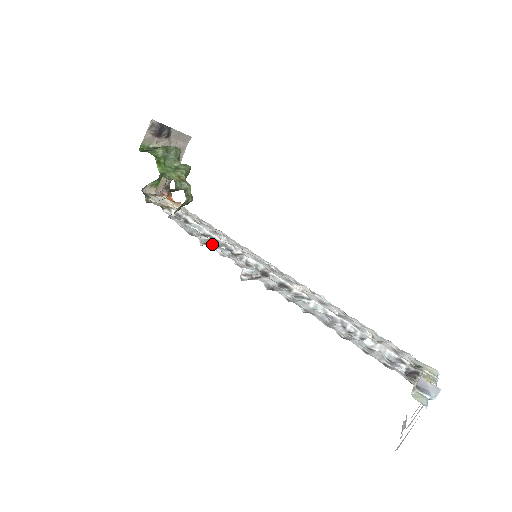
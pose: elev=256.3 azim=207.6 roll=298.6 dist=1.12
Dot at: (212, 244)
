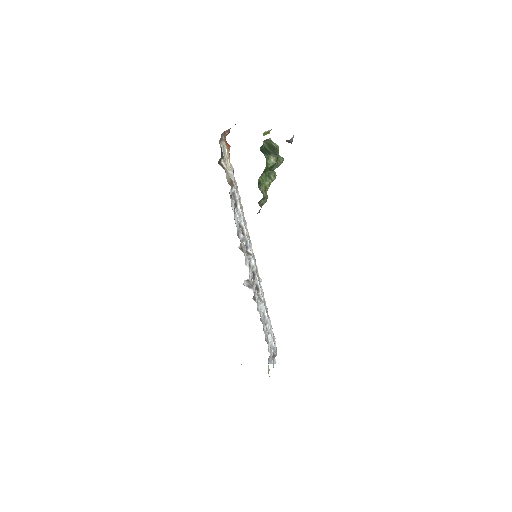
Dot at: (242, 241)
